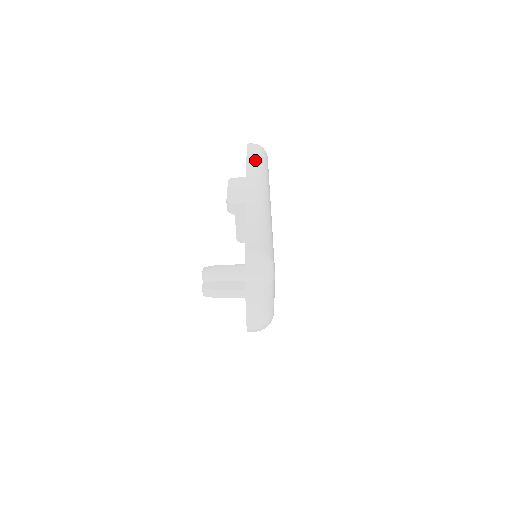
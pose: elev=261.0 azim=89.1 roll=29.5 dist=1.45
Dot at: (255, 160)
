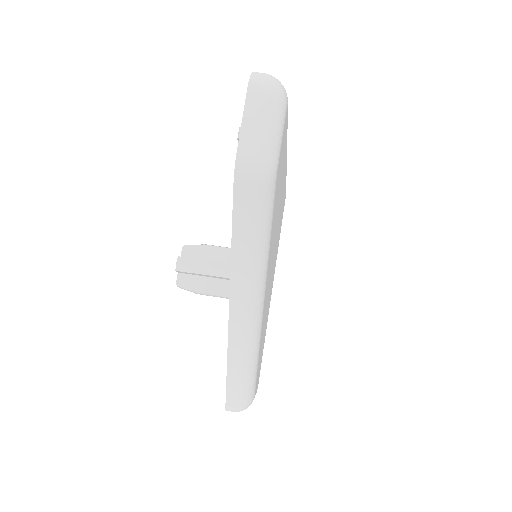
Dot at: occluded
